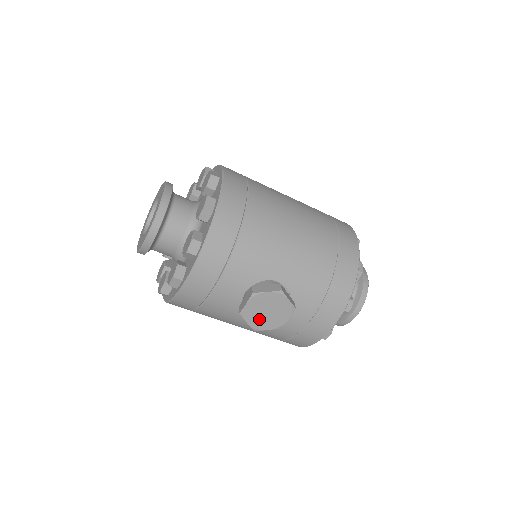
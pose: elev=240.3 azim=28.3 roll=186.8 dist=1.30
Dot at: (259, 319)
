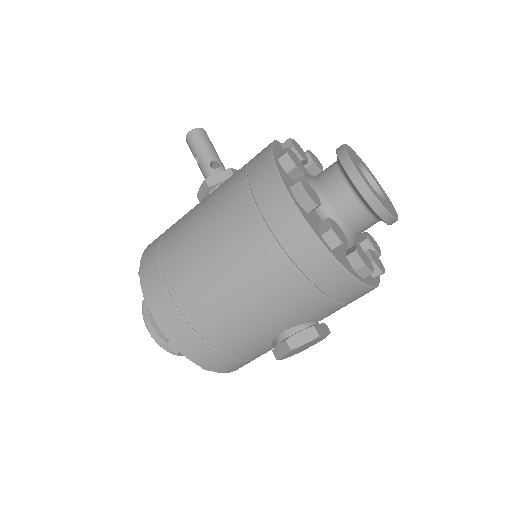
Dot at: (307, 347)
